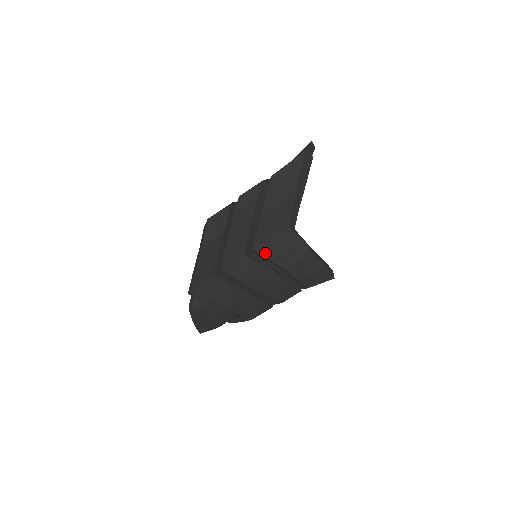
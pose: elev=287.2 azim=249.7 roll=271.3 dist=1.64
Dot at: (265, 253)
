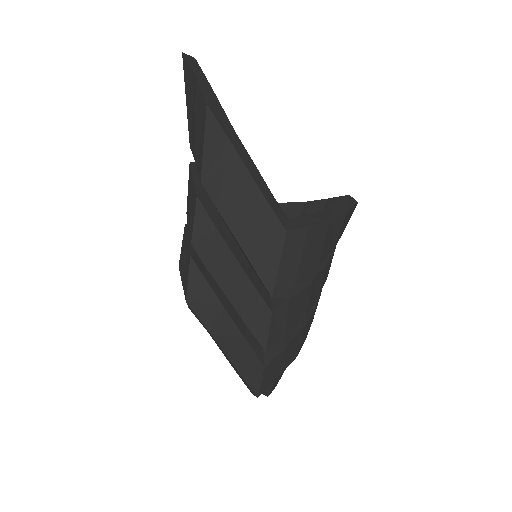
Dot at: (288, 284)
